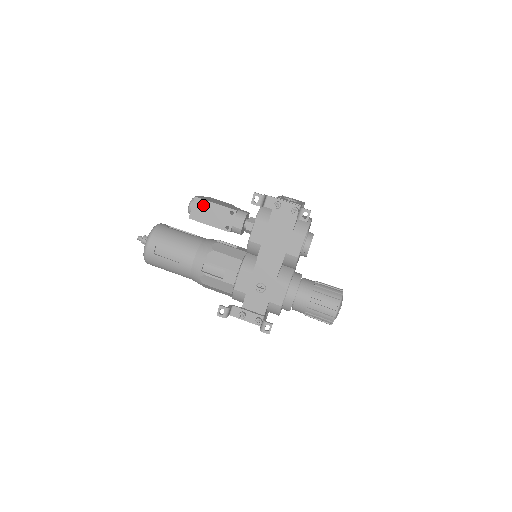
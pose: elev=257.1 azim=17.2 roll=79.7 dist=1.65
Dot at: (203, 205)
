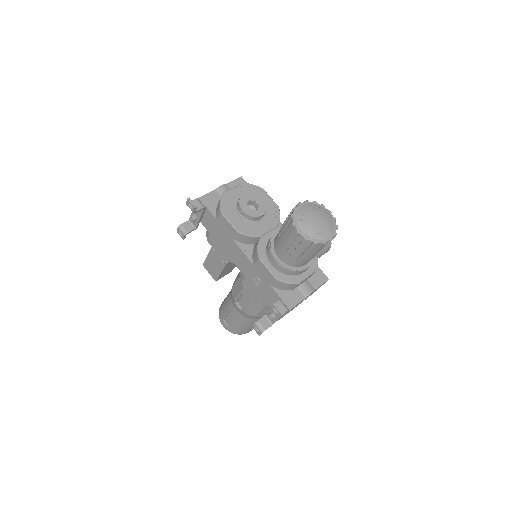
Dot at: (208, 265)
